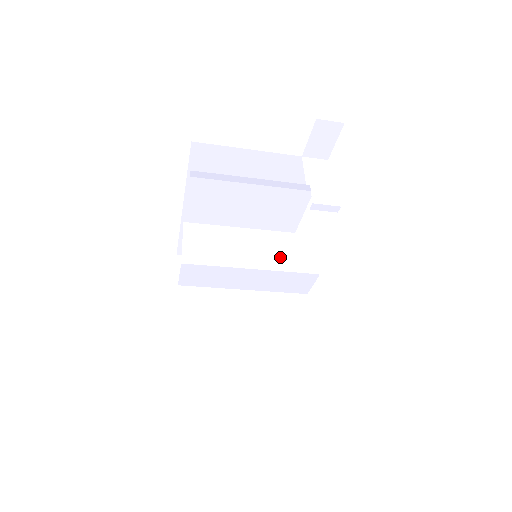
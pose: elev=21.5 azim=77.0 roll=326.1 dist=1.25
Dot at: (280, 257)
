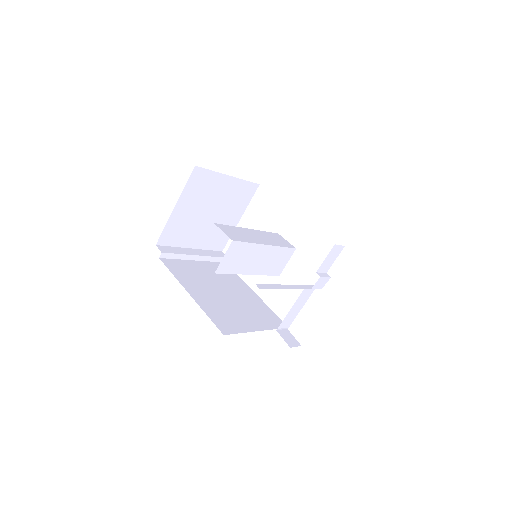
Dot at: (268, 266)
